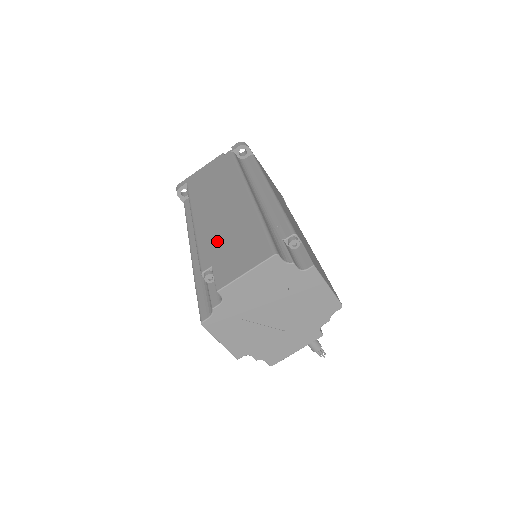
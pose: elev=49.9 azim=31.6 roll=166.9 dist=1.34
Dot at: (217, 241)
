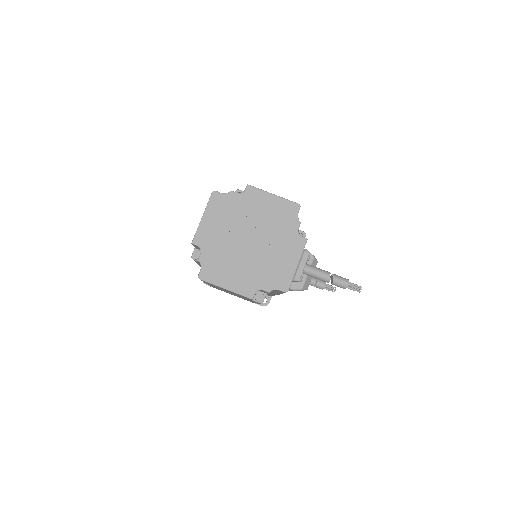
Dot at: occluded
